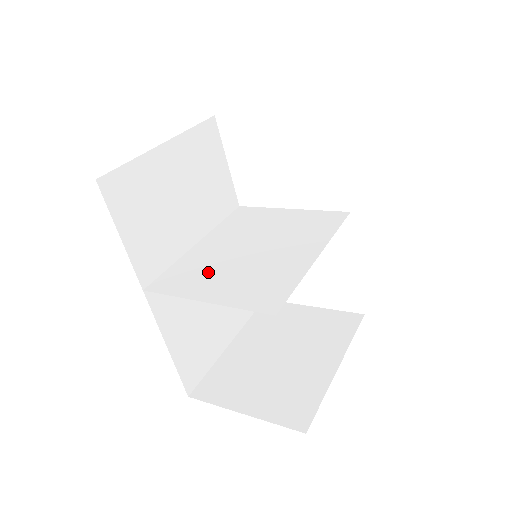
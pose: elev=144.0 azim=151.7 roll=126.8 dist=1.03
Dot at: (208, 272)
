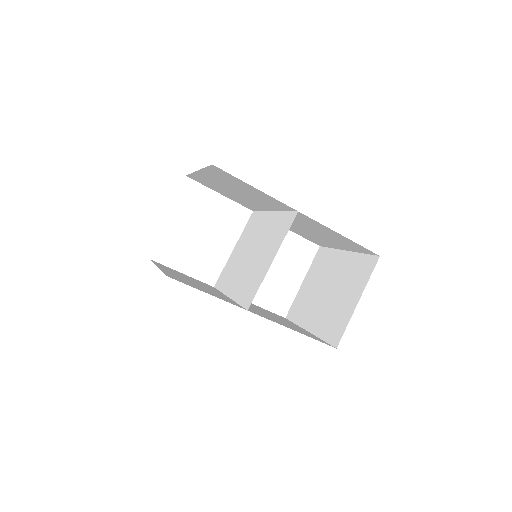
Dot at: (254, 272)
